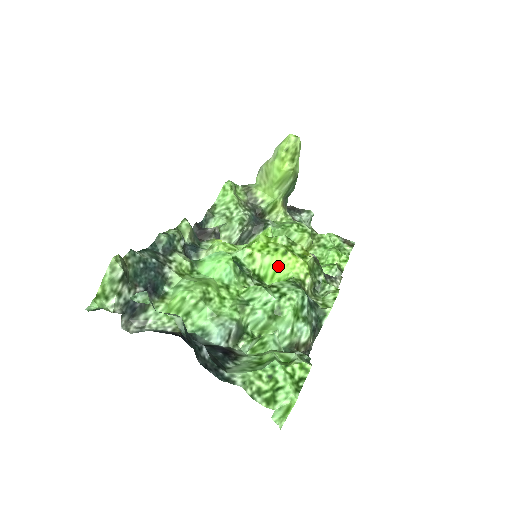
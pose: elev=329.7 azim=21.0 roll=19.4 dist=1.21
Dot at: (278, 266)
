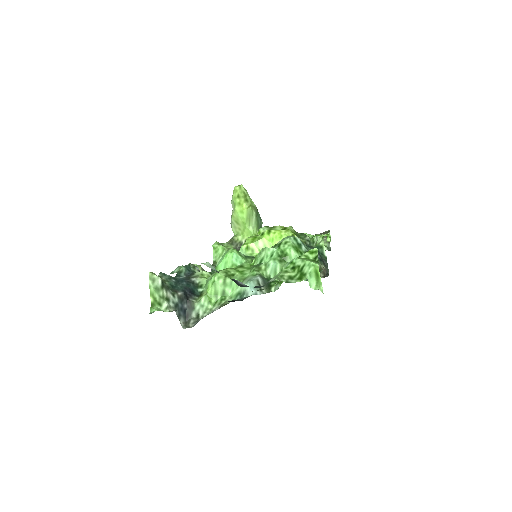
Dot at: (271, 243)
